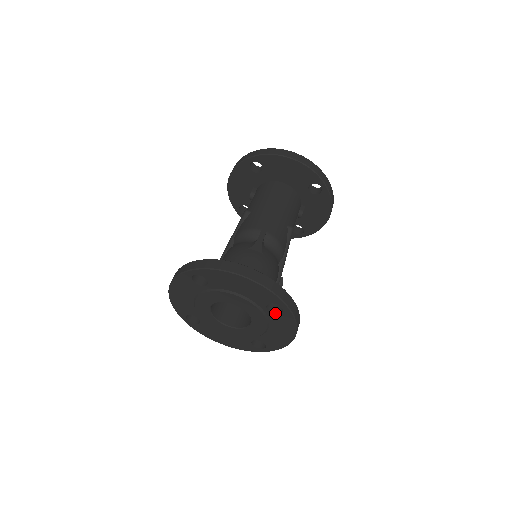
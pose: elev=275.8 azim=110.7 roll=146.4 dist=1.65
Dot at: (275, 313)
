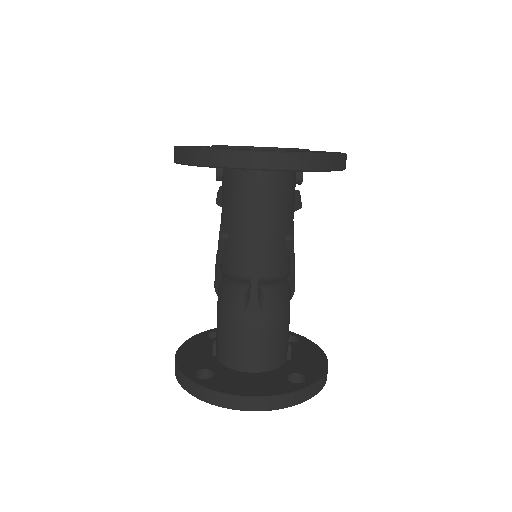
Dot at: occluded
